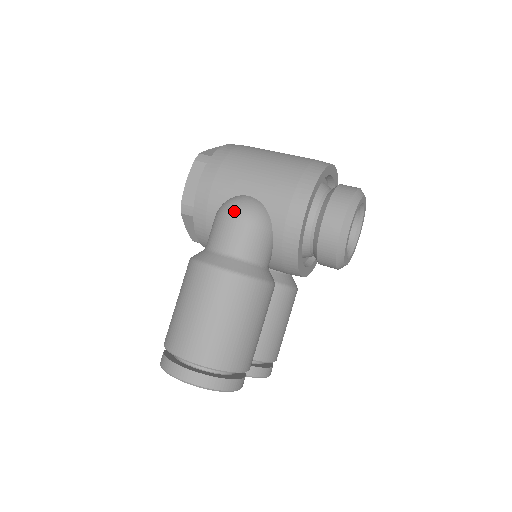
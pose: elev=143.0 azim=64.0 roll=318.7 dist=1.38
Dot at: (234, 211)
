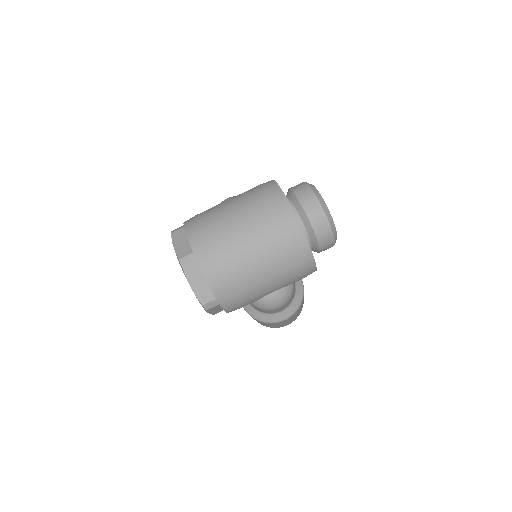
Dot at: (276, 308)
